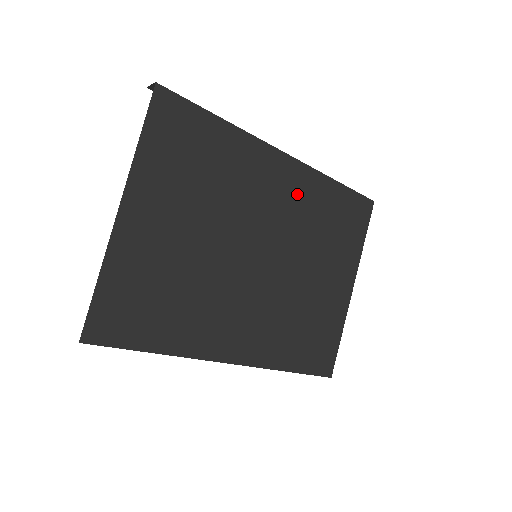
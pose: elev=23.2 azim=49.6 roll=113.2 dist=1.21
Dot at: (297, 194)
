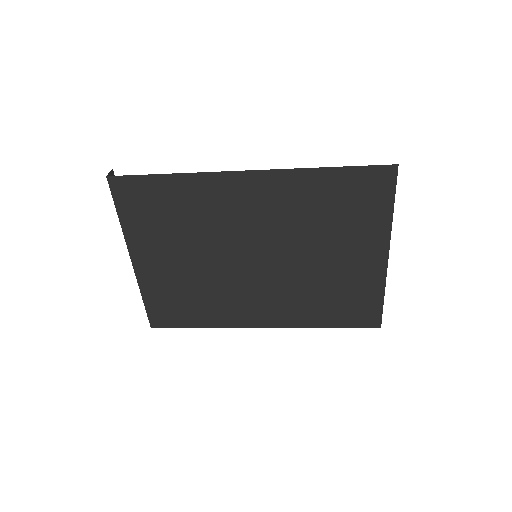
Dot at: (276, 199)
